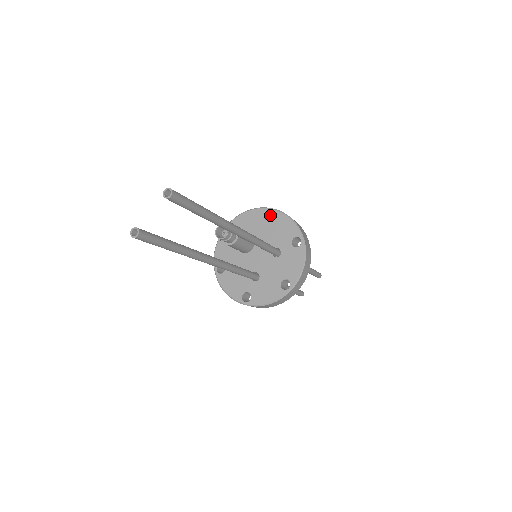
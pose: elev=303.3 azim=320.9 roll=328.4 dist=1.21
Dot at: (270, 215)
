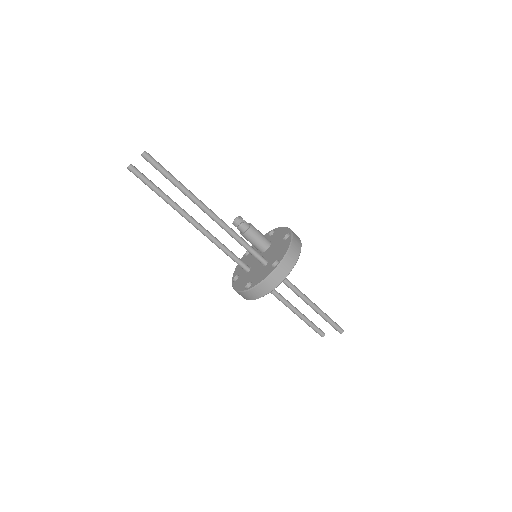
Dot at: occluded
